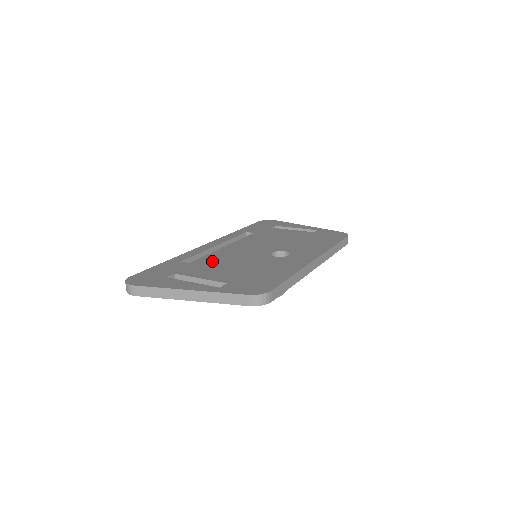
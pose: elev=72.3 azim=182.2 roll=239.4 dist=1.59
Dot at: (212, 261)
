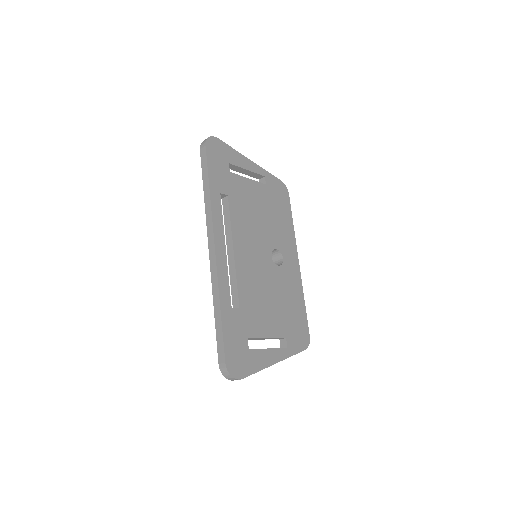
Dot at: (251, 296)
